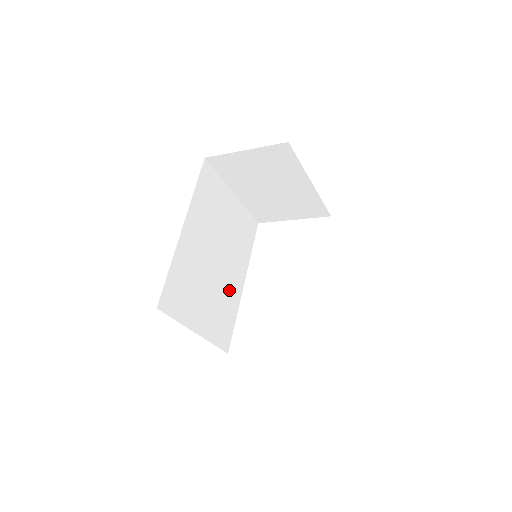
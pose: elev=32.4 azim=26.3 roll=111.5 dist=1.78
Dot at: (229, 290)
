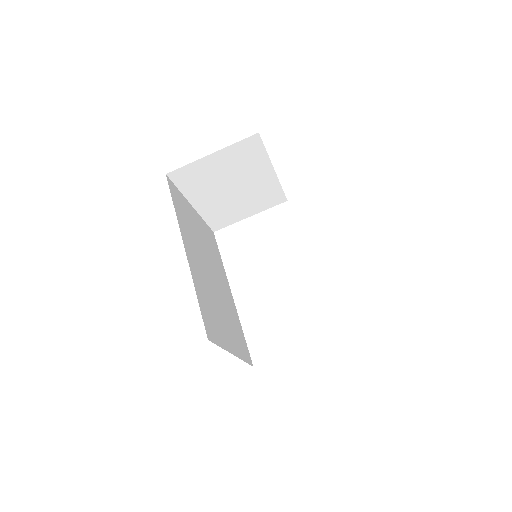
Dot at: (228, 304)
